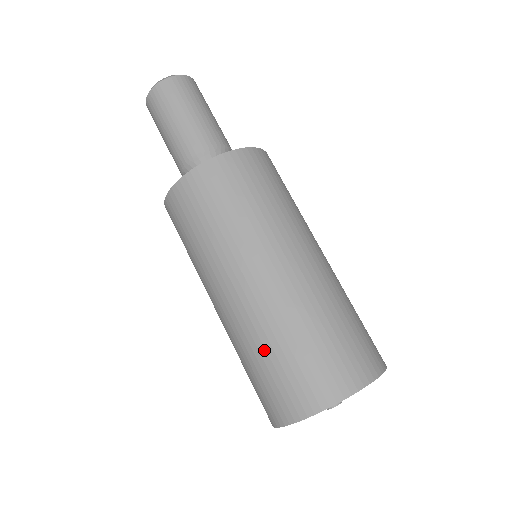
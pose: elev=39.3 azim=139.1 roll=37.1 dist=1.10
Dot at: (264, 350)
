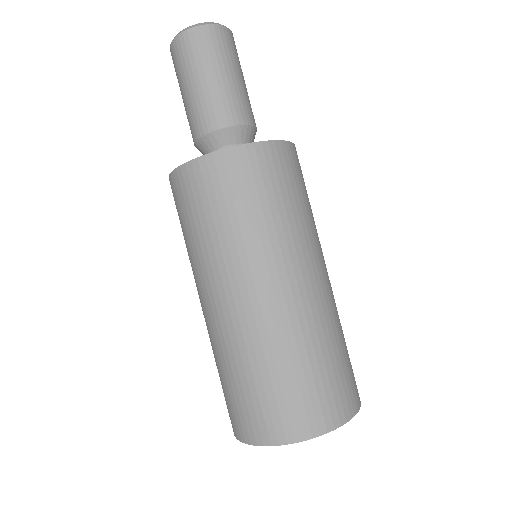
Dot at: (282, 362)
